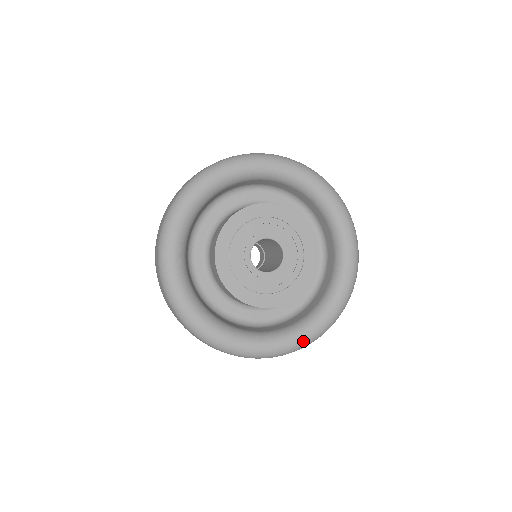
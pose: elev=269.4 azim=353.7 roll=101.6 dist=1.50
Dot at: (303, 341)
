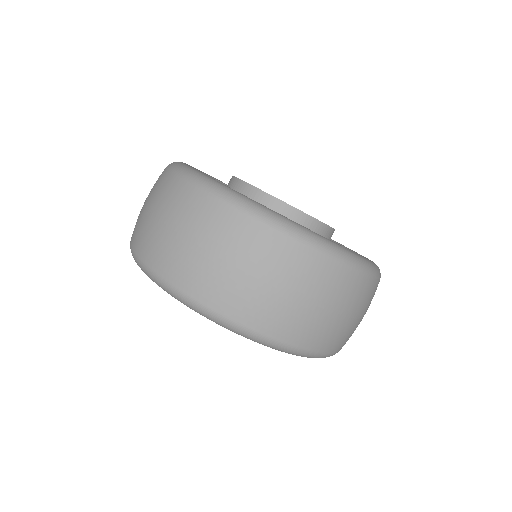
Dot at: occluded
